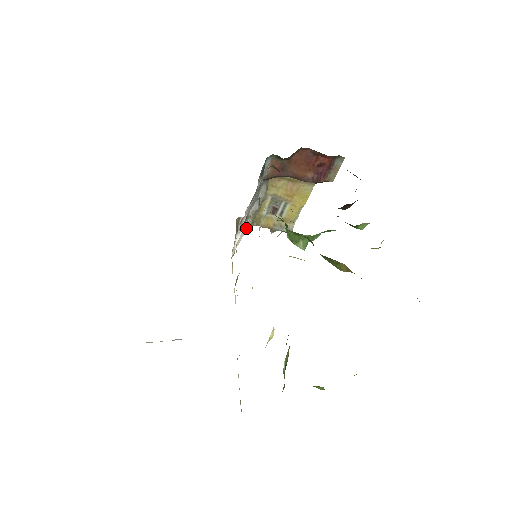
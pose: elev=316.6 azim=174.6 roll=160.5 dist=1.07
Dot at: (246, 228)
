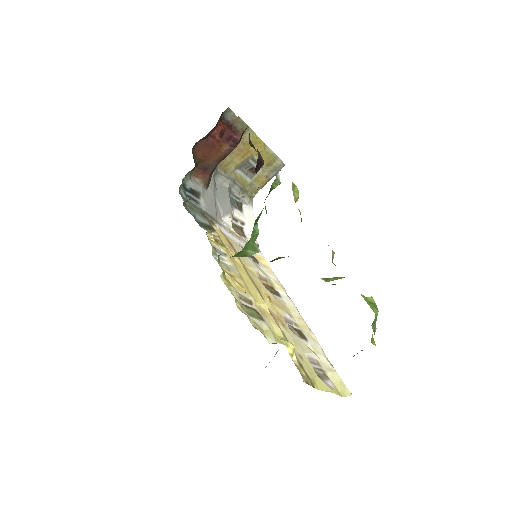
Dot at: (250, 208)
